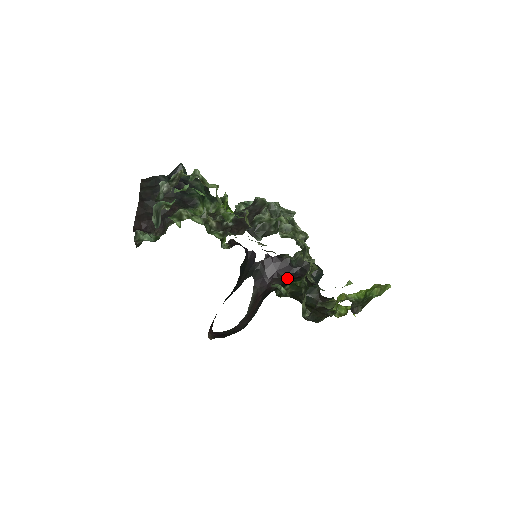
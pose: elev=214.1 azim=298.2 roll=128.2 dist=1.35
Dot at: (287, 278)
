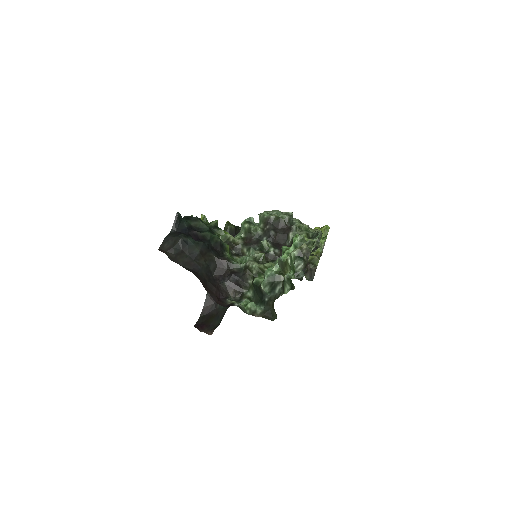
Dot at: occluded
